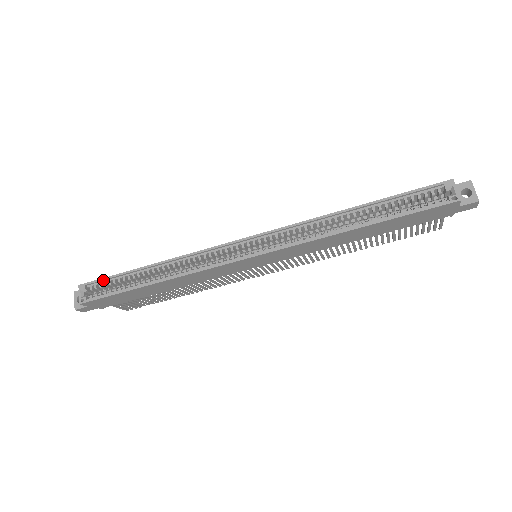
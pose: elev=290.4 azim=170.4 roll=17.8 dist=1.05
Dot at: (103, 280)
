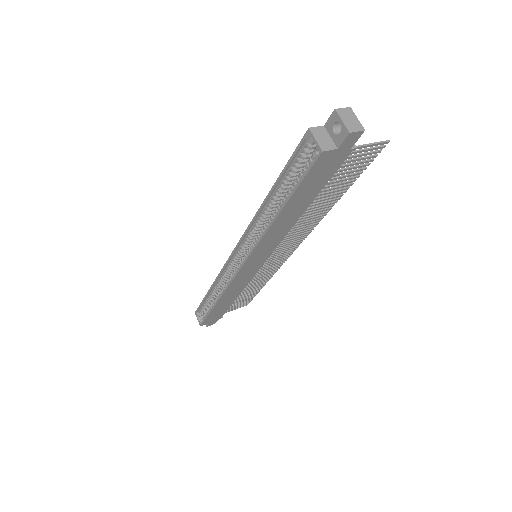
Dot at: (200, 306)
